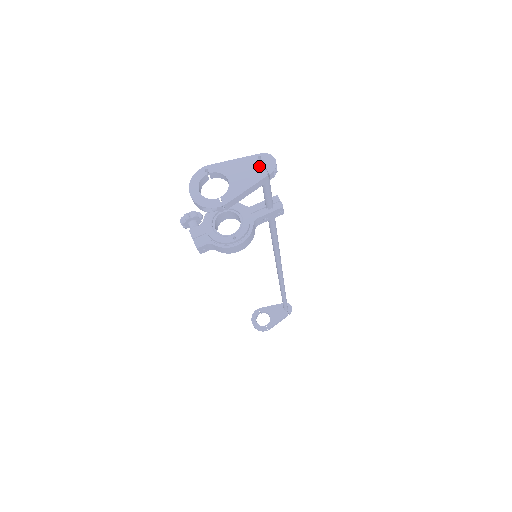
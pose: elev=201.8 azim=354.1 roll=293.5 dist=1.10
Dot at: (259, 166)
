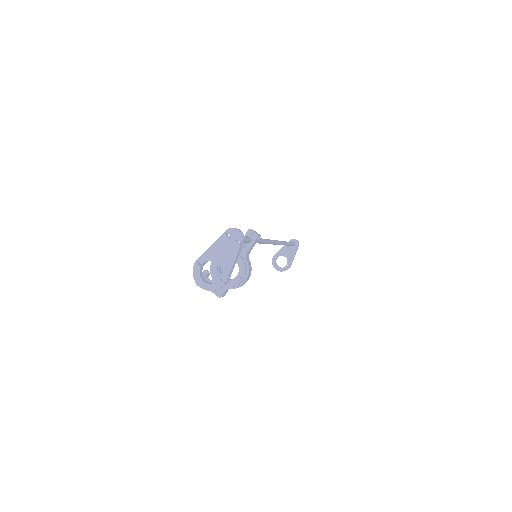
Dot at: (231, 241)
